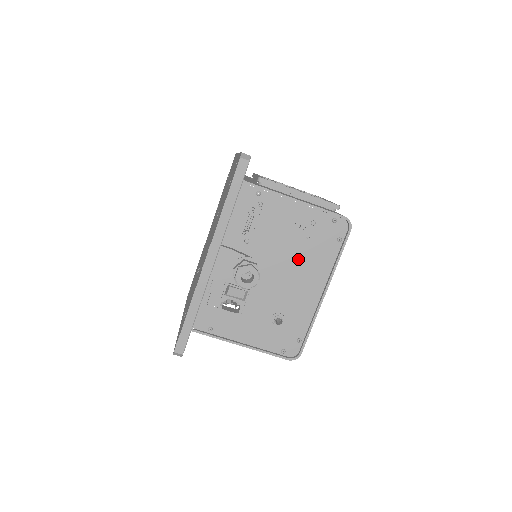
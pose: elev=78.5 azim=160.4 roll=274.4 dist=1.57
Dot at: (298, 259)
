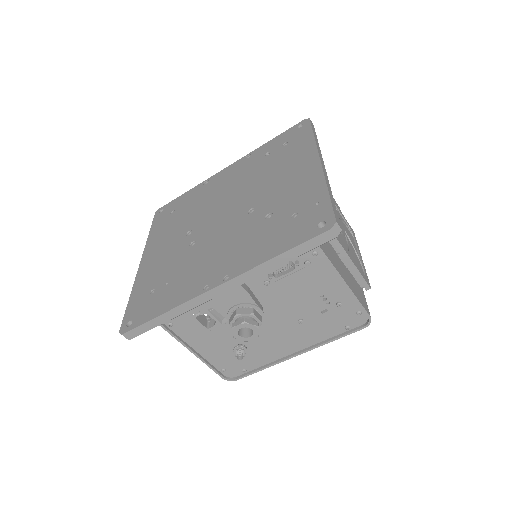
Dot at: (299, 321)
